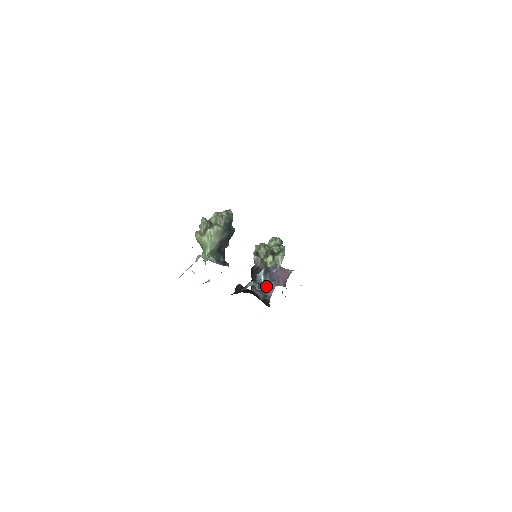
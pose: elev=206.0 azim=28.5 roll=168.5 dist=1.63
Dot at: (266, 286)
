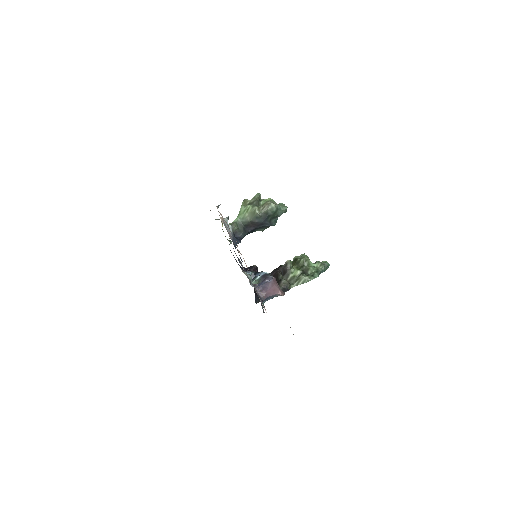
Dot at: occluded
